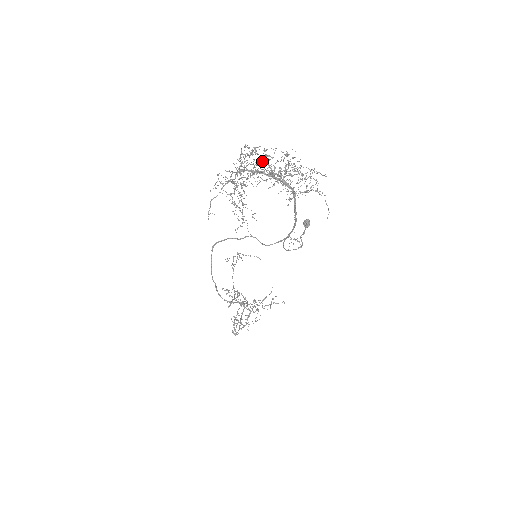
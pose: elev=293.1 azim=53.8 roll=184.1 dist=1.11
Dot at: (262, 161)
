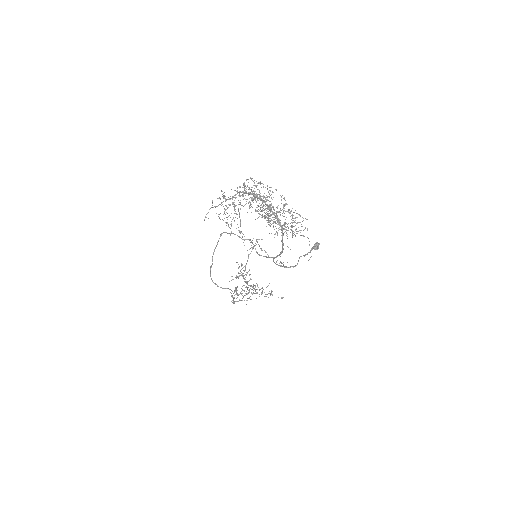
Dot at: (255, 198)
